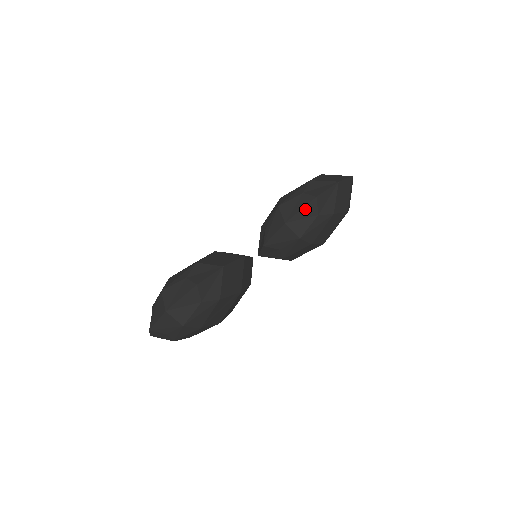
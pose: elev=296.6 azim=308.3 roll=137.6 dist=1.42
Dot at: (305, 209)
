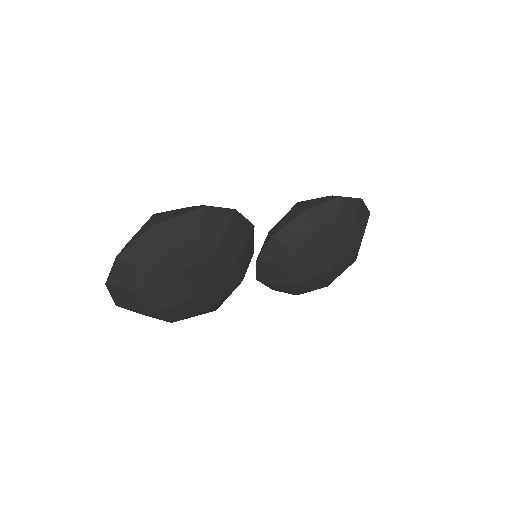
Dot at: (328, 204)
